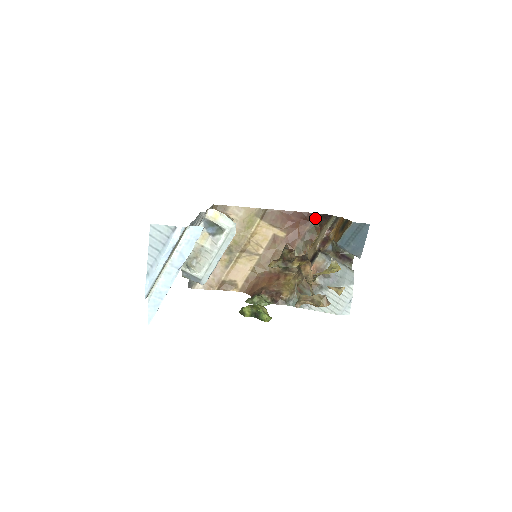
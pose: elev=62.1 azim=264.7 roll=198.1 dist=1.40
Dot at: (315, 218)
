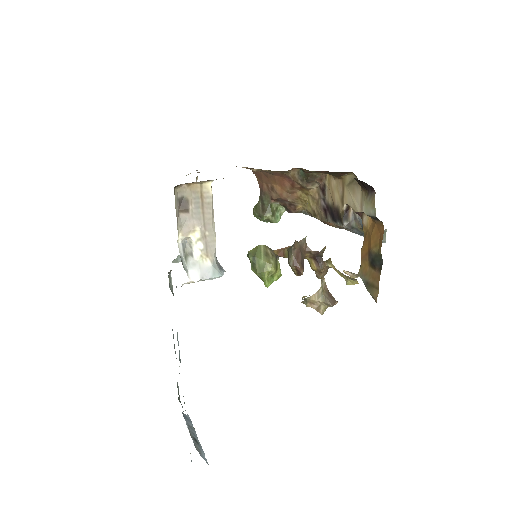
Dot at: occluded
